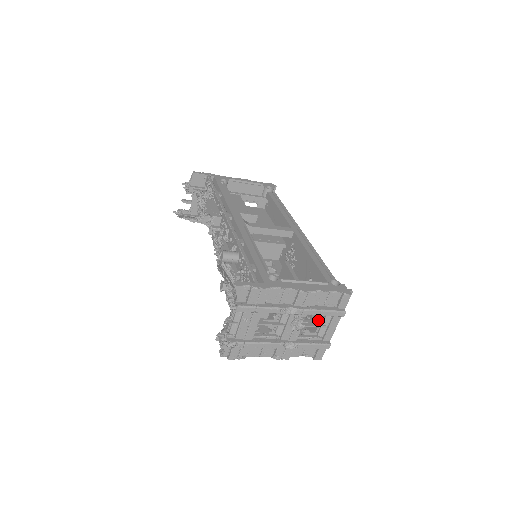
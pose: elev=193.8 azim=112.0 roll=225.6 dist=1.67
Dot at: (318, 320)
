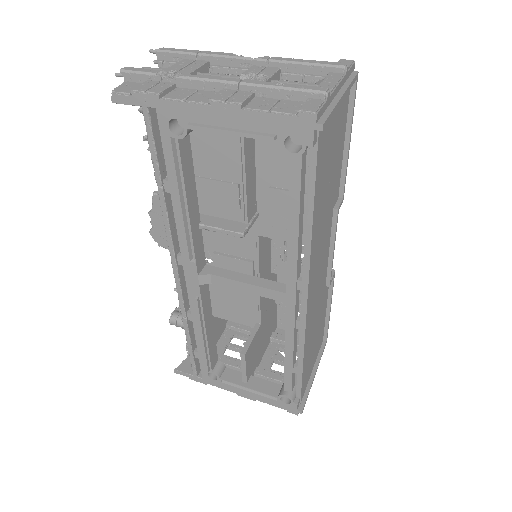
Dot at: occluded
